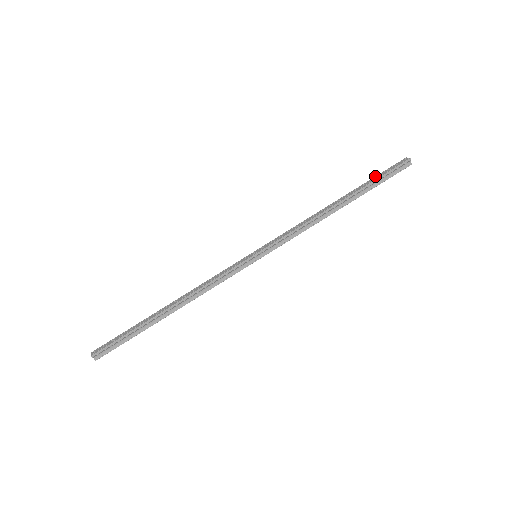
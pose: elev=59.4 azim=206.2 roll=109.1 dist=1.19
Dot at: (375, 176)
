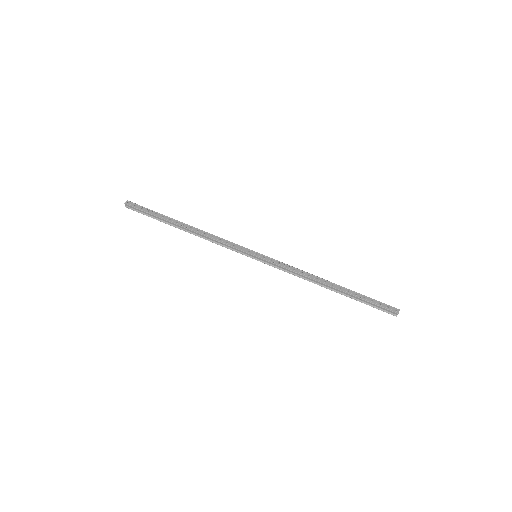
Dot at: (369, 297)
